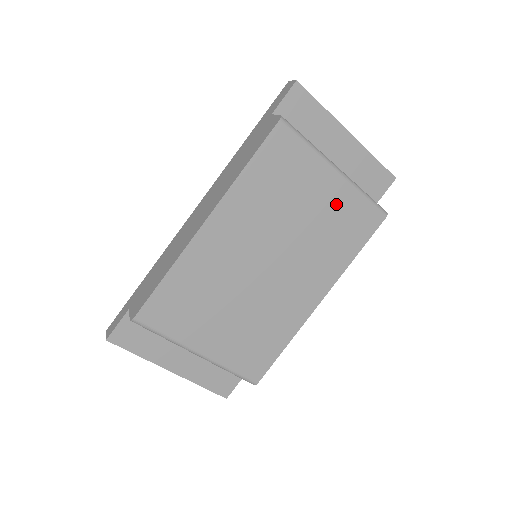
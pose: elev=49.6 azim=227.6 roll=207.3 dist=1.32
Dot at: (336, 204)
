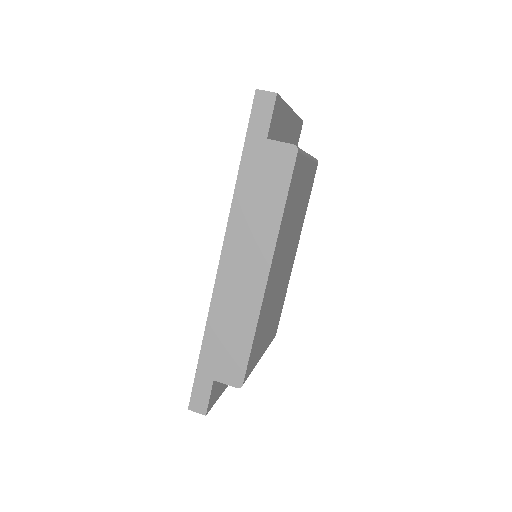
Dot at: (307, 181)
